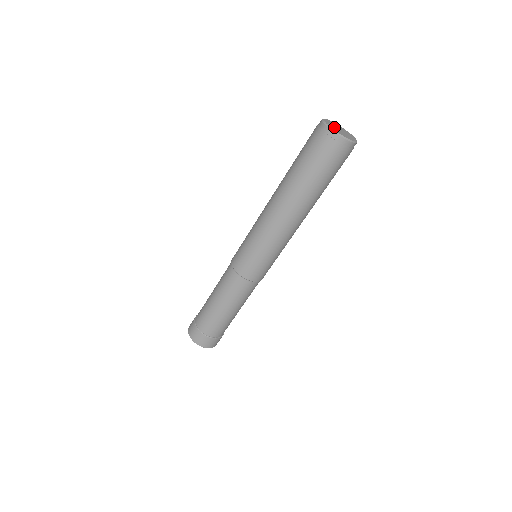
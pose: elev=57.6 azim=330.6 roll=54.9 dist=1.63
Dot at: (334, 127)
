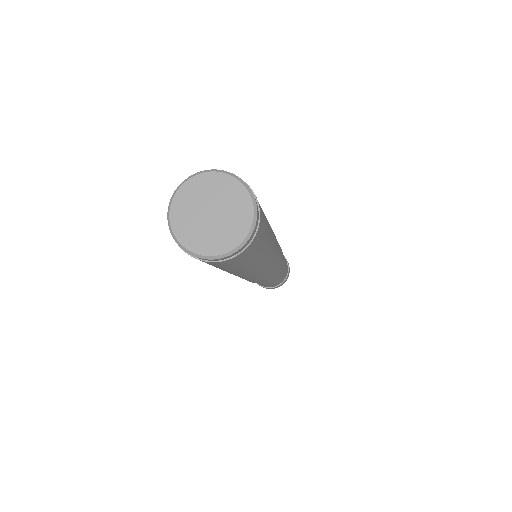
Dot at: (202, 232)
